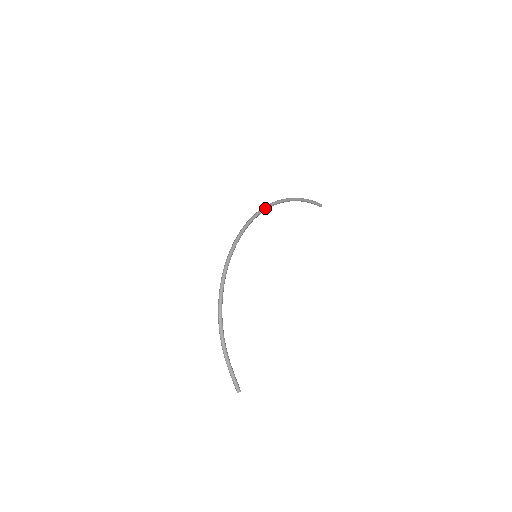
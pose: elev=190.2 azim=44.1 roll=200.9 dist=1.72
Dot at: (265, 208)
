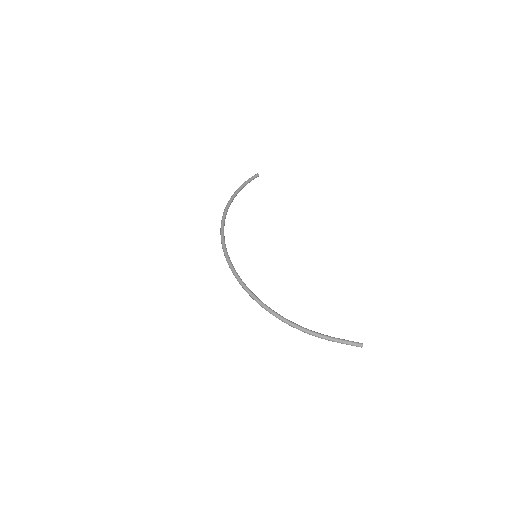
Dot at: (222, 224)
